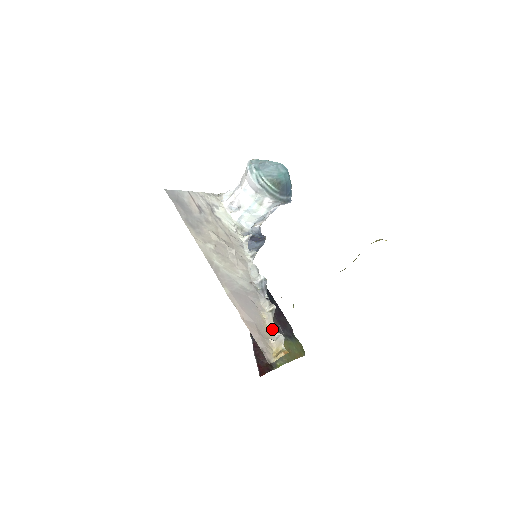
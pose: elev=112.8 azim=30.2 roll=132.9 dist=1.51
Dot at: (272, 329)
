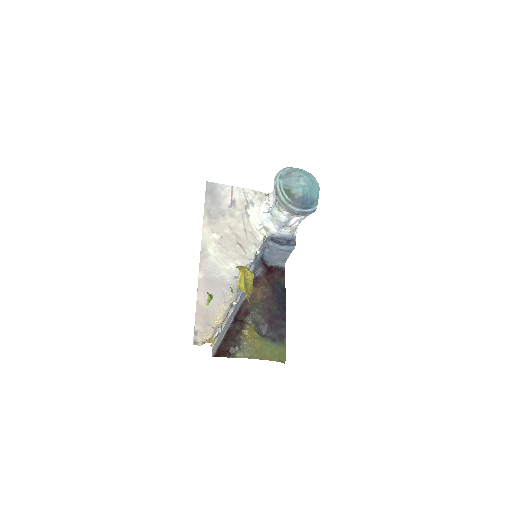
Dot at: (221, 320)
